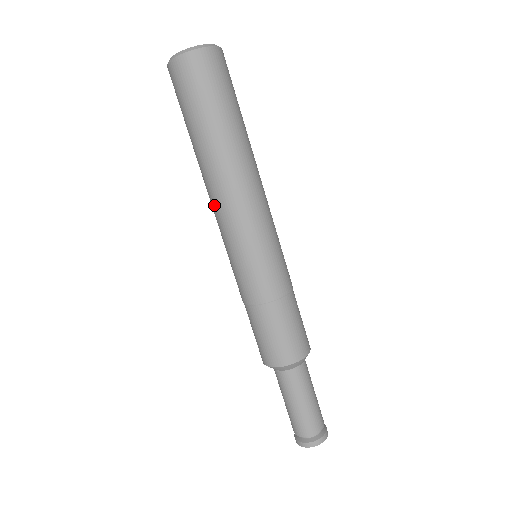
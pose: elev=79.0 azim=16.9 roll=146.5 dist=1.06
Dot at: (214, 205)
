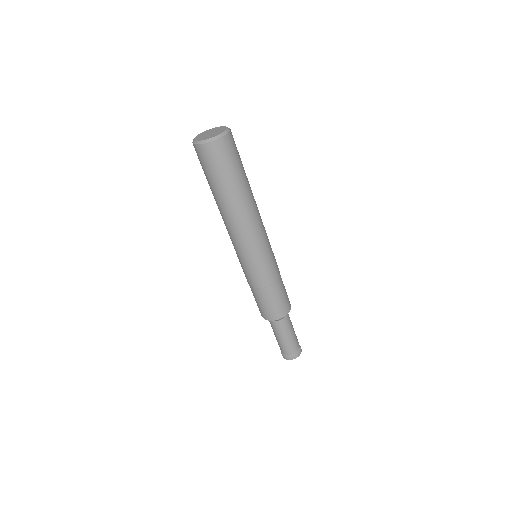
Dot at: (236, 232)
